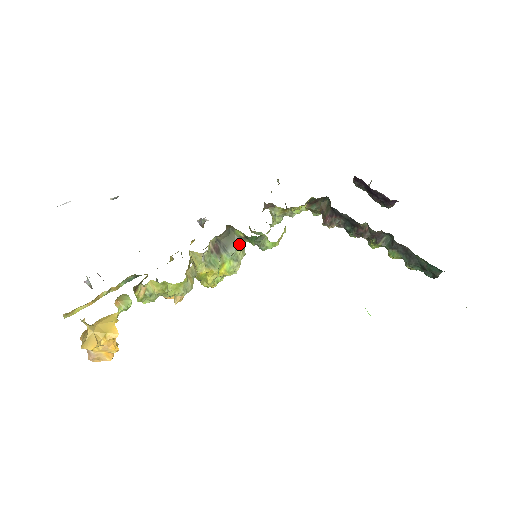
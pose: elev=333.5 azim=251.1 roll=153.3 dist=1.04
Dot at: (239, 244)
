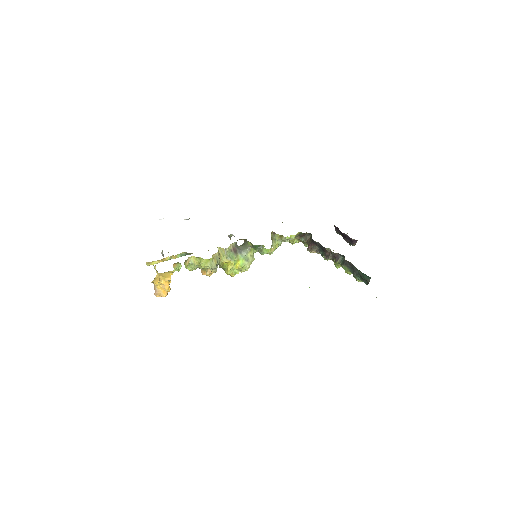
Dot at: (249, 250)
